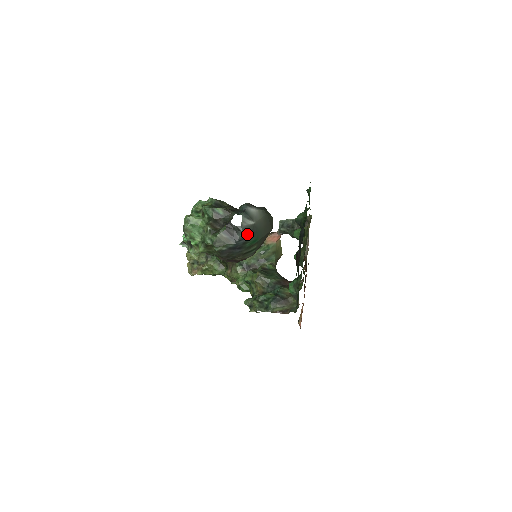
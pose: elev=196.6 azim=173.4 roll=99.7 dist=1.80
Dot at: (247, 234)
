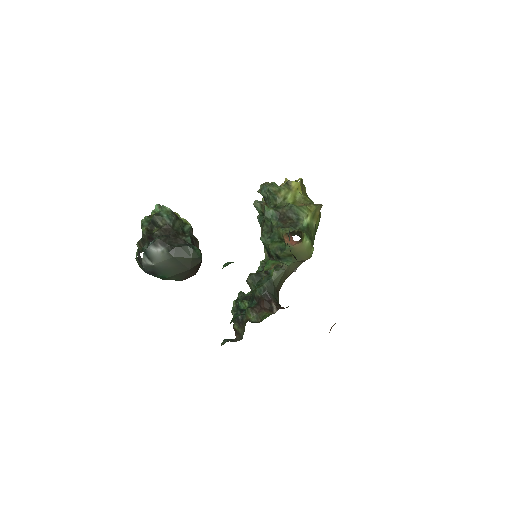
Dot at: (150, 271)
